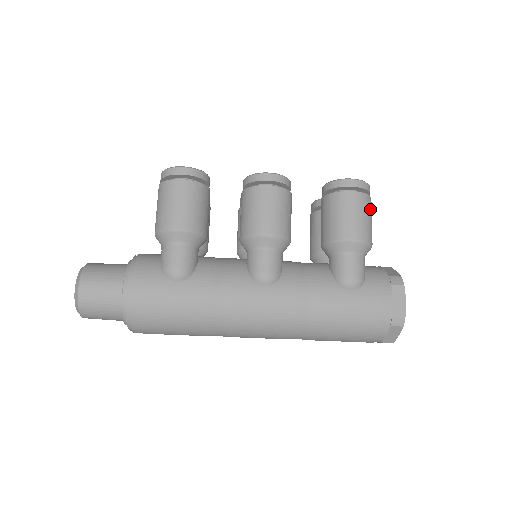
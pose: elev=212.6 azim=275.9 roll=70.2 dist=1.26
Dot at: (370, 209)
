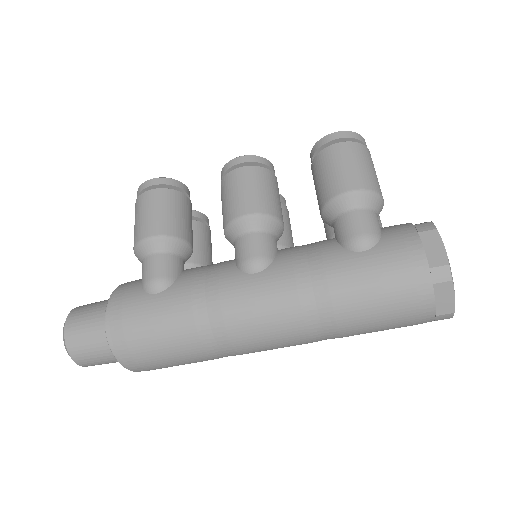
Dot at: (366, 157)
